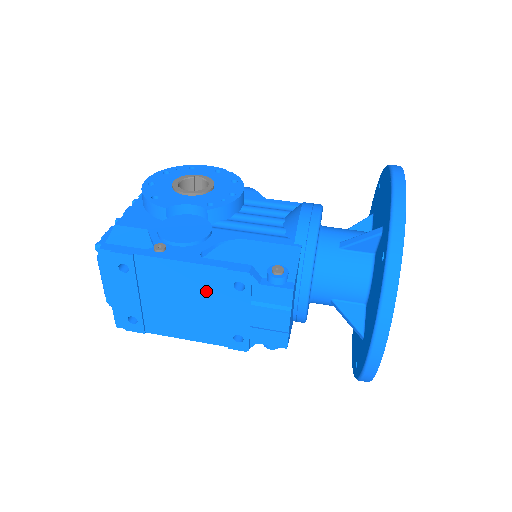
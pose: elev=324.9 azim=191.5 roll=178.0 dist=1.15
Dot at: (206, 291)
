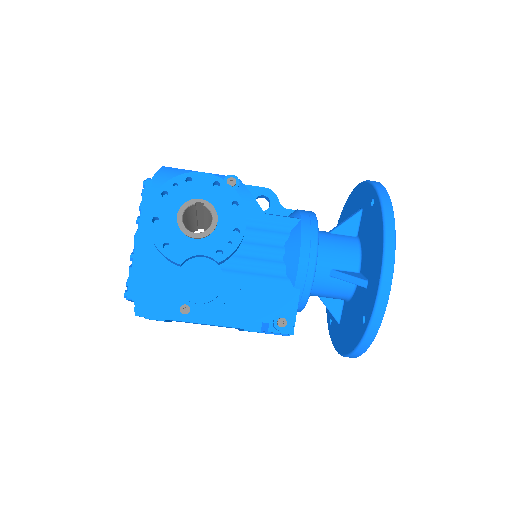
Dot at: occluded
